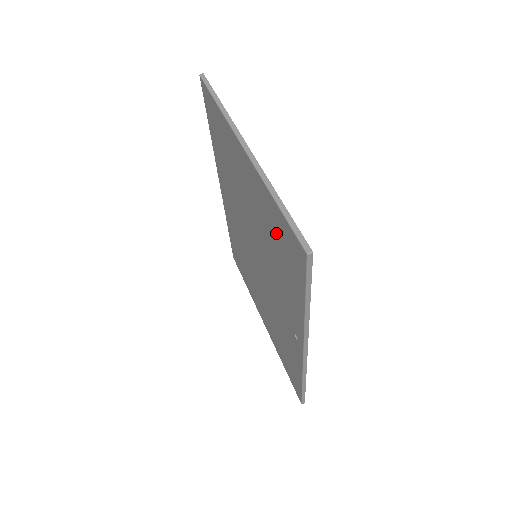
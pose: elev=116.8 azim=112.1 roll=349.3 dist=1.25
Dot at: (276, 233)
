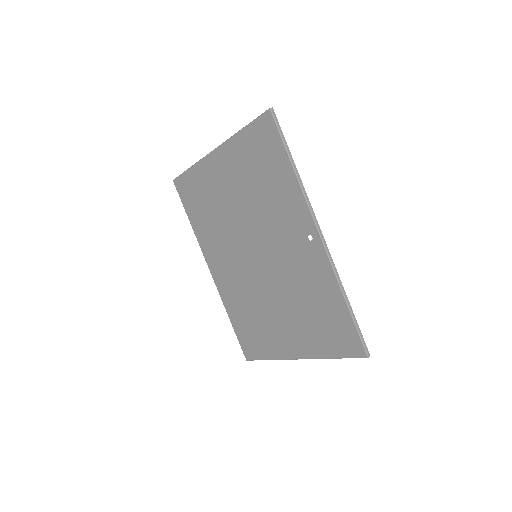
Dot at: (253, 158)
